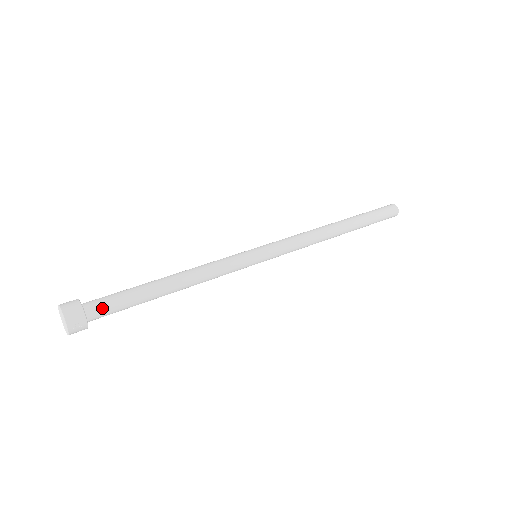
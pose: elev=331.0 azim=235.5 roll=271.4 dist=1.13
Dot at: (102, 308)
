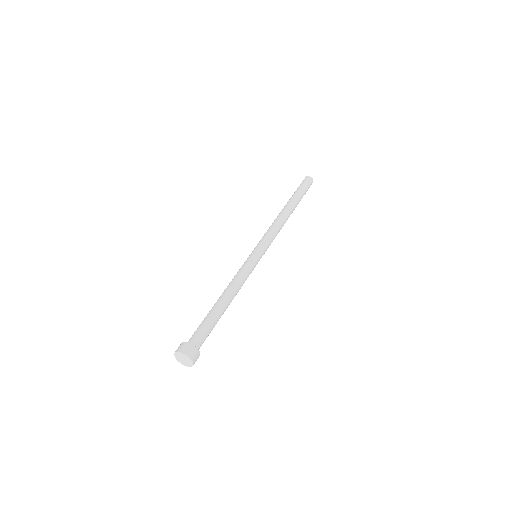
Dot at: occluded
